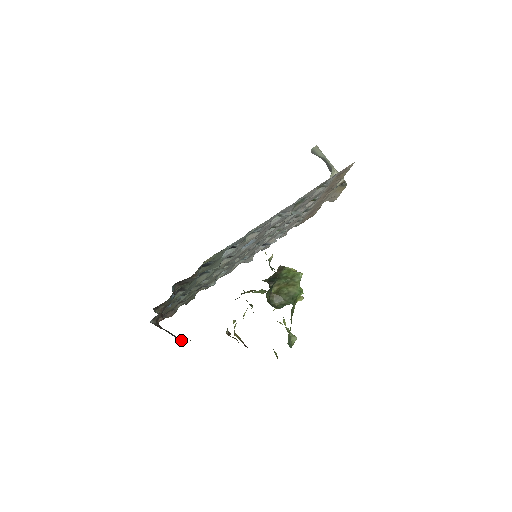
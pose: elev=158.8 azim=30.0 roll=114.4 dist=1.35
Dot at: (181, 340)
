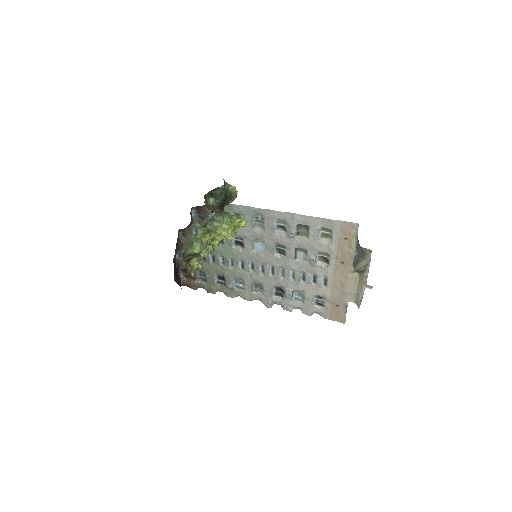
Dot at: (176, 282)
